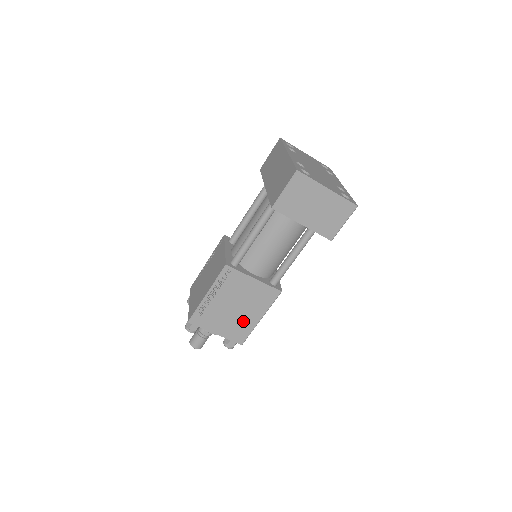
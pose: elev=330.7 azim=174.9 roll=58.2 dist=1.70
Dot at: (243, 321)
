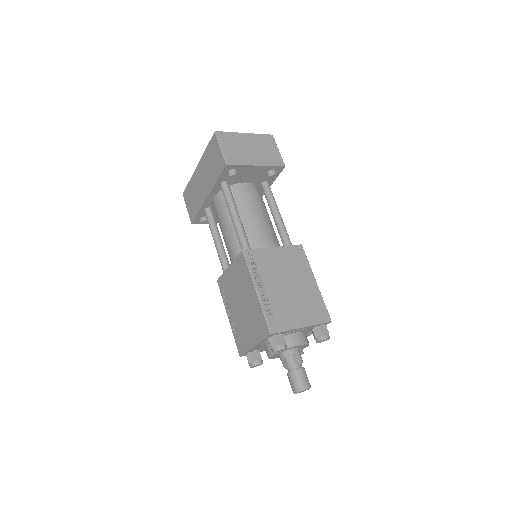
Dot at: (307, 295)
